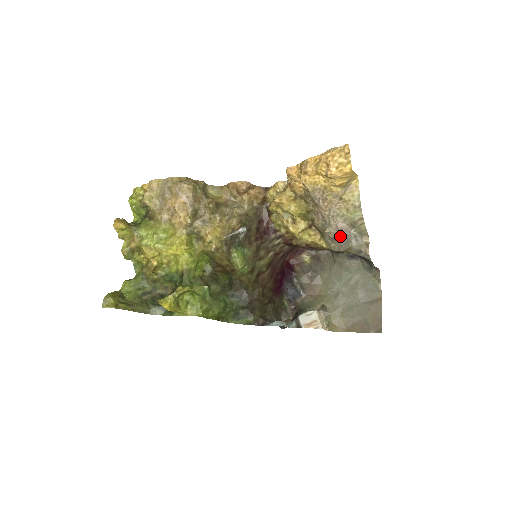
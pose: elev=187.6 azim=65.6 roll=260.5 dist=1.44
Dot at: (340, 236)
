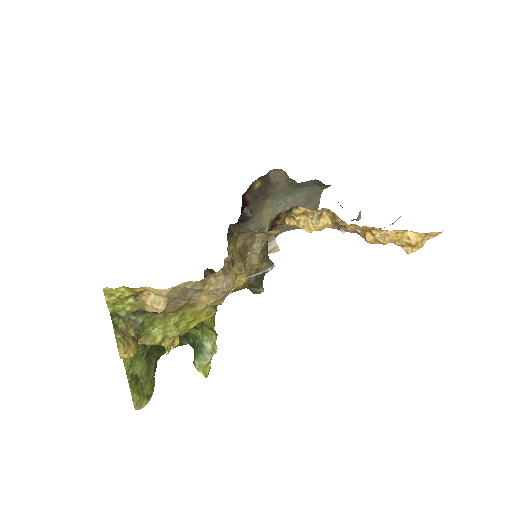
Dot at: occluded
